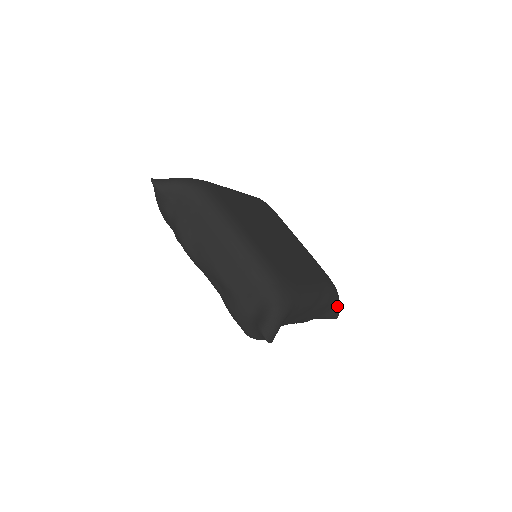
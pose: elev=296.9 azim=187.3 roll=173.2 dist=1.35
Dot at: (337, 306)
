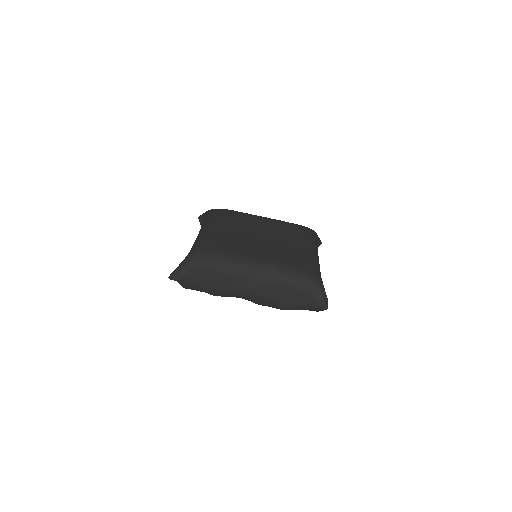
Dot at: (314, 292)
